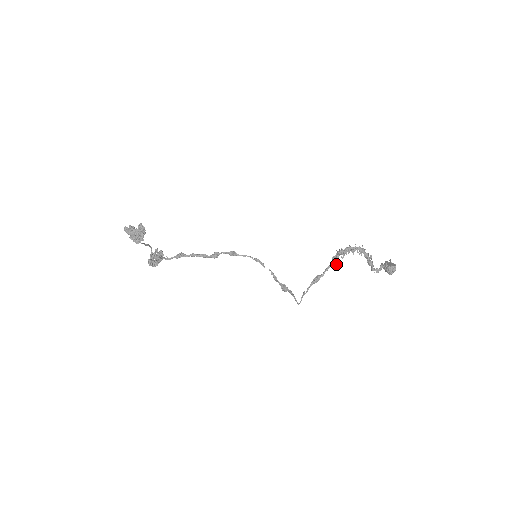
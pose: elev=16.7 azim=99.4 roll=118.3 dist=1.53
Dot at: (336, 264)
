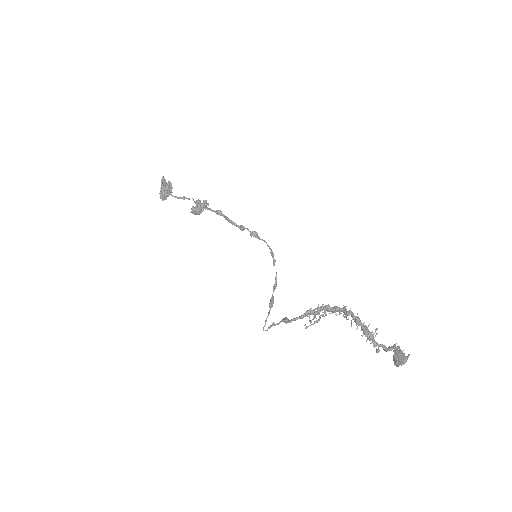
Dot at: occluded
